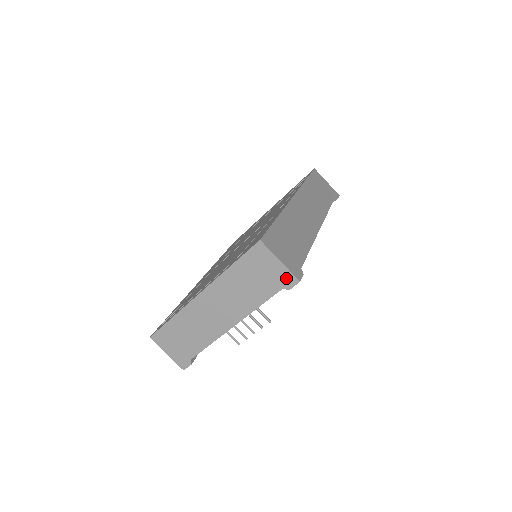
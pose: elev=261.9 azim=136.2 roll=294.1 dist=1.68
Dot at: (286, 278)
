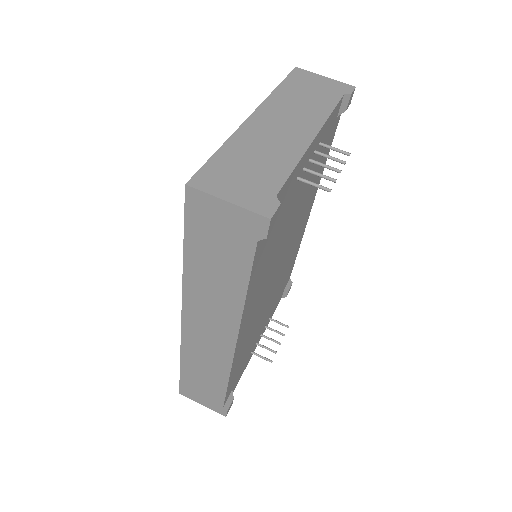
Dot at: (341, 87)
